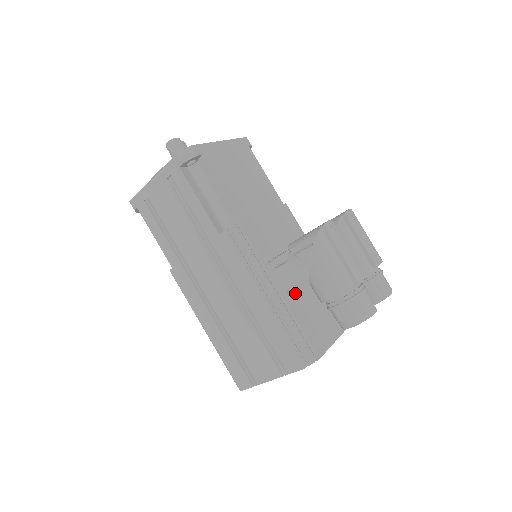
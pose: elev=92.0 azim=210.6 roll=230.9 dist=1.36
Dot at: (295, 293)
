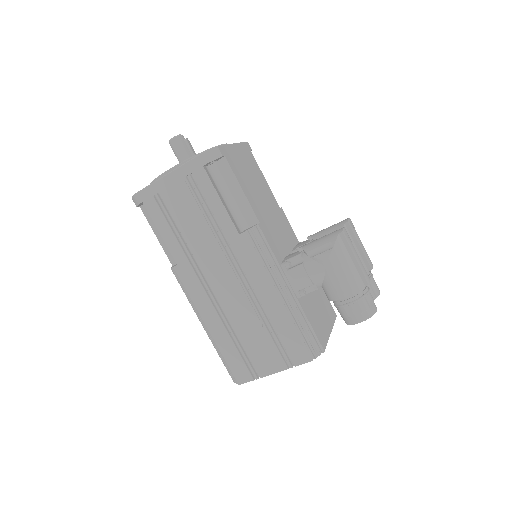
Dot at: (305, 292)
